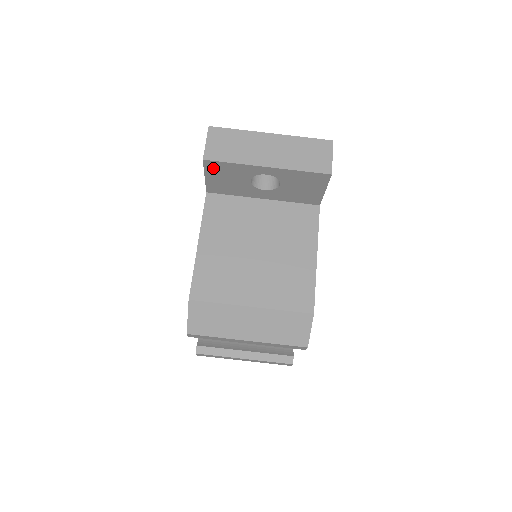
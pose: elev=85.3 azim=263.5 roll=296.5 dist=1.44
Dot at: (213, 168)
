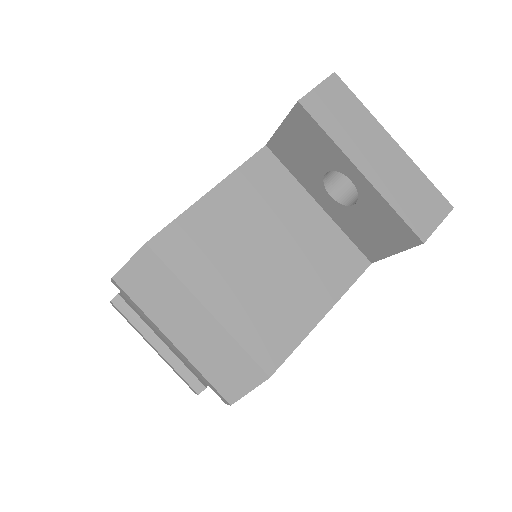
Dot at: (299, 122)
